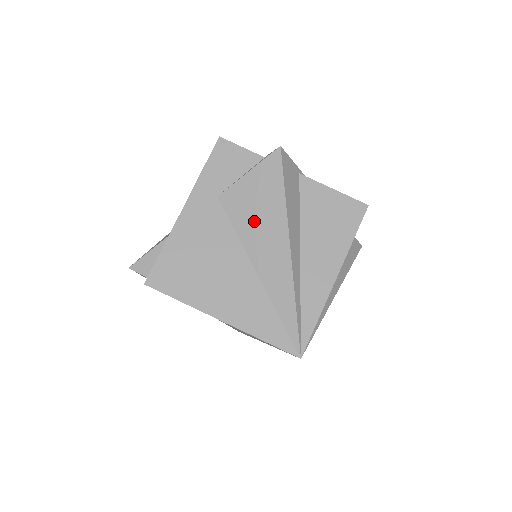
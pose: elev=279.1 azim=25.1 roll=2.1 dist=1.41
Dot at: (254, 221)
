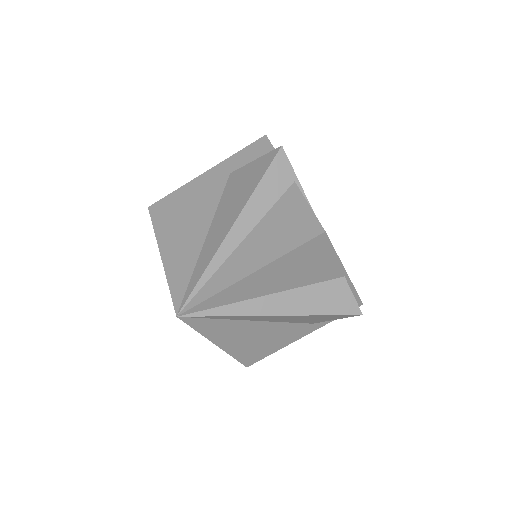
Dot at: (232, 197)
